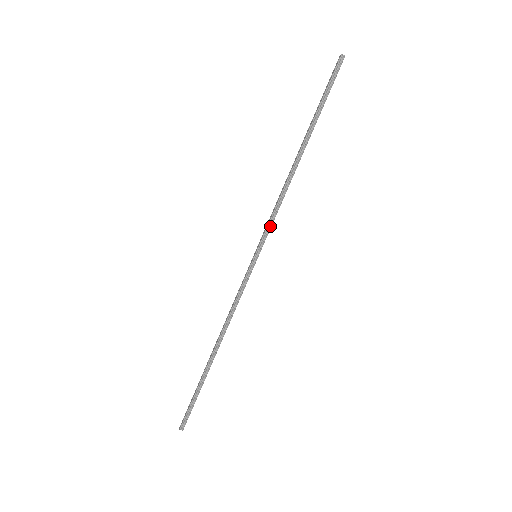
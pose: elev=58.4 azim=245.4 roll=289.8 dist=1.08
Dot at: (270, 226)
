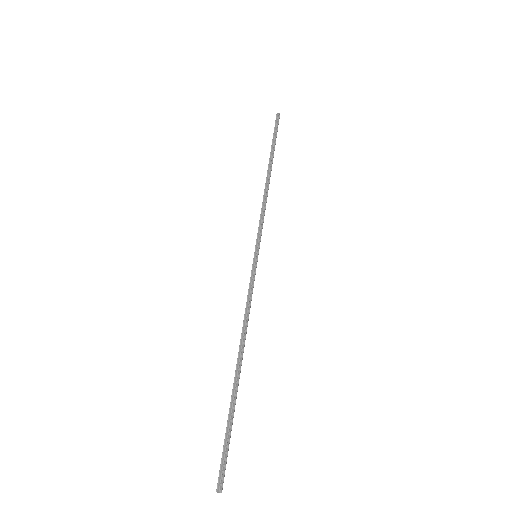
Dot at: (261, 227)
